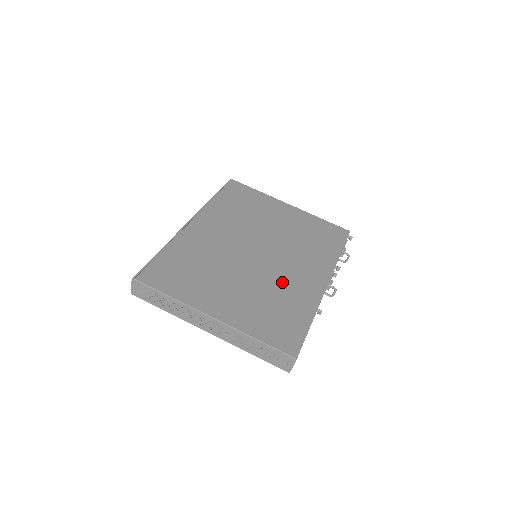
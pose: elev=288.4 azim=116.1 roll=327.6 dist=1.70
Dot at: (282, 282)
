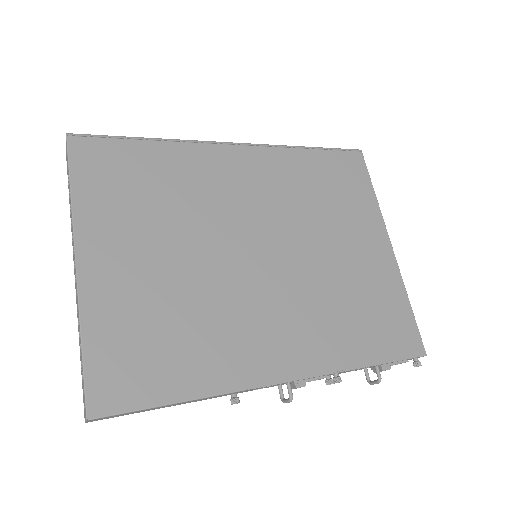
Dot at: (228, 315)
